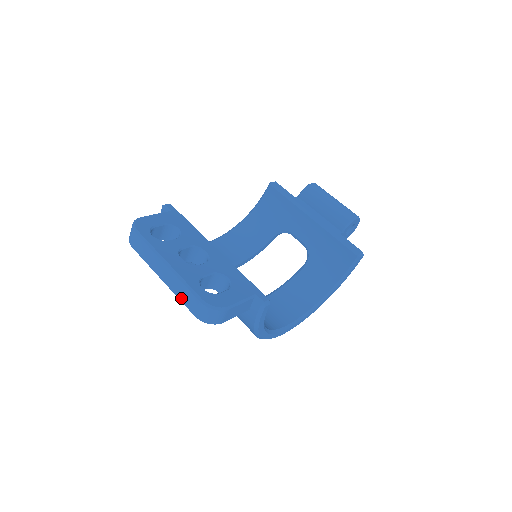
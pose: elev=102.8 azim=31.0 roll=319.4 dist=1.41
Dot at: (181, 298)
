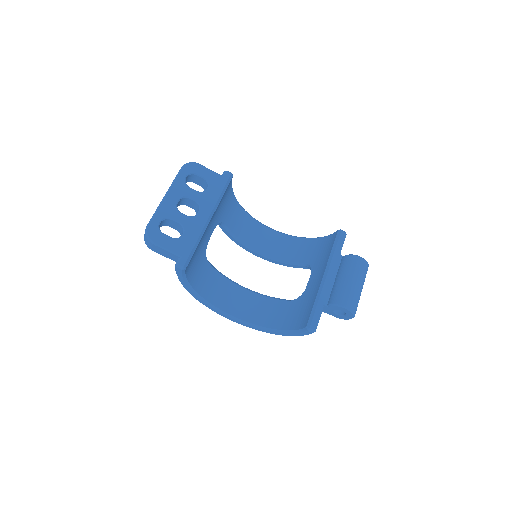
Dot at: occluded
